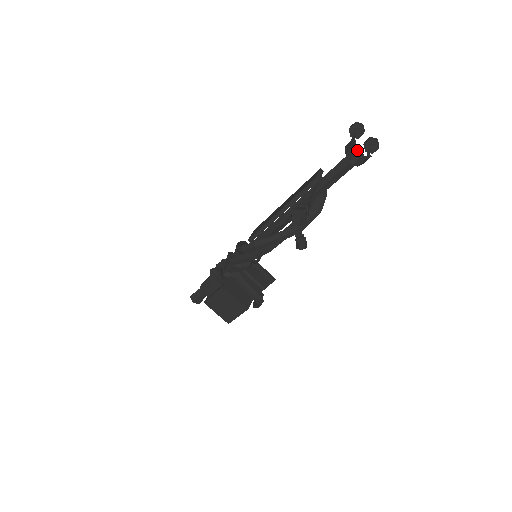
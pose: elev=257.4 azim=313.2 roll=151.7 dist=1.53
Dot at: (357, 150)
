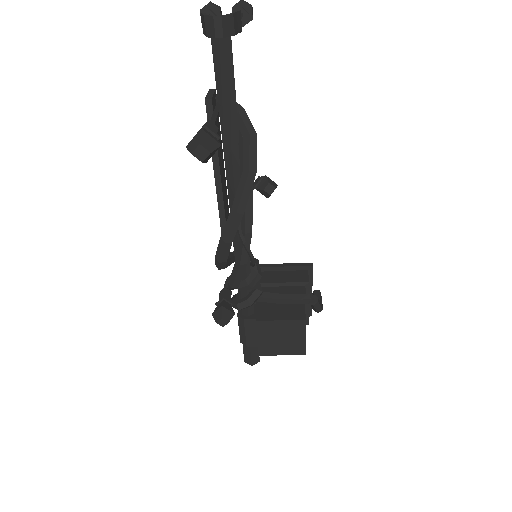
Dot at: (210, 16)
